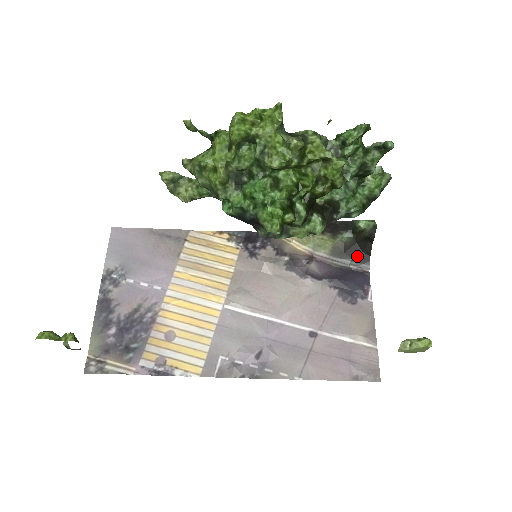
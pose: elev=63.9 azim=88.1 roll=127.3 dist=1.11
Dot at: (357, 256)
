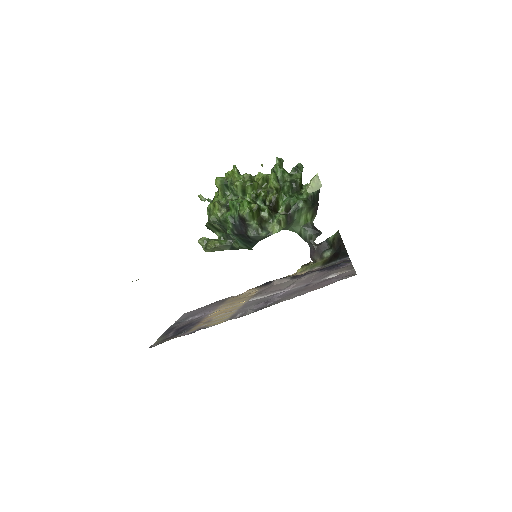
Dot at: (338, 256)
